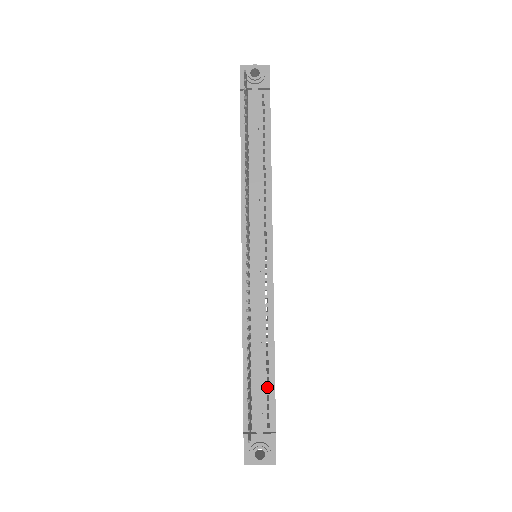
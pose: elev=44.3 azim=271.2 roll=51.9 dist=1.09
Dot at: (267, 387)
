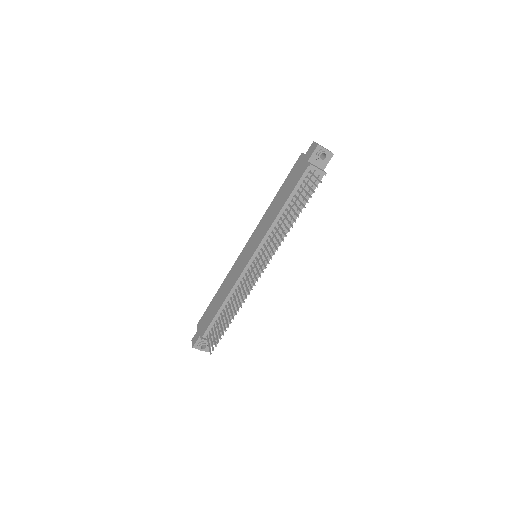
Dot at: occluded
